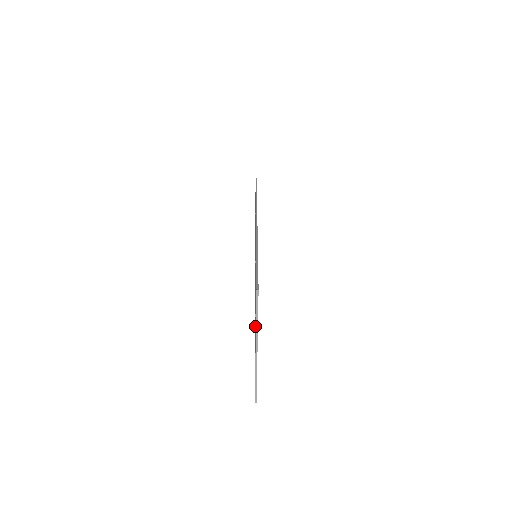
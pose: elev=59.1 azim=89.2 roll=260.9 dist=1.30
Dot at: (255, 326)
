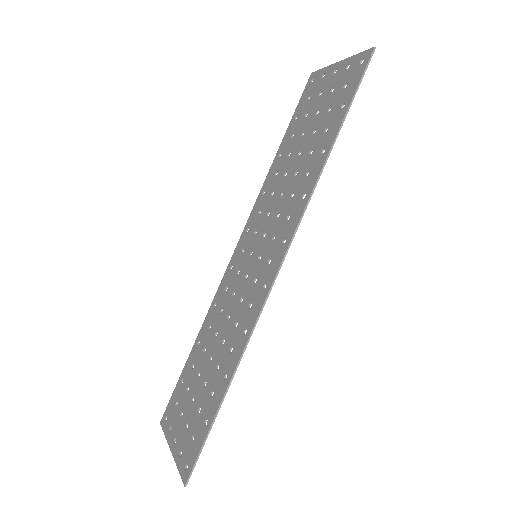
Dot at: (186, 415)
